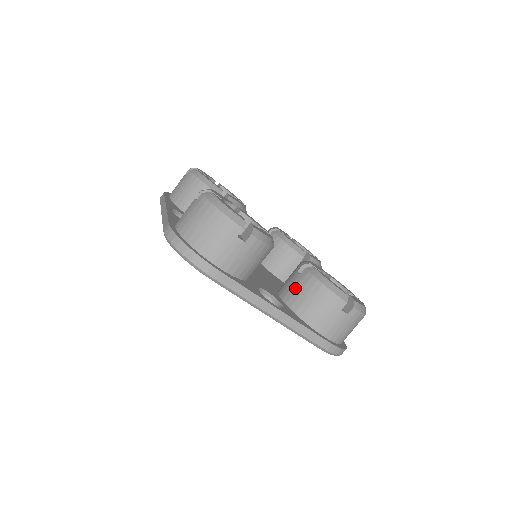
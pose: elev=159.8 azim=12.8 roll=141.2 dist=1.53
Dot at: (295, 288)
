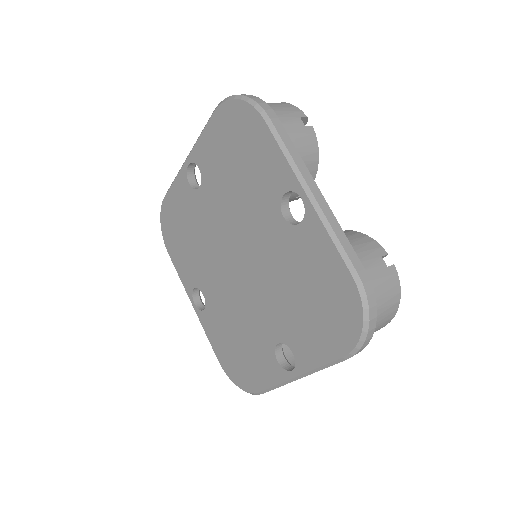
Dot at: occluded
